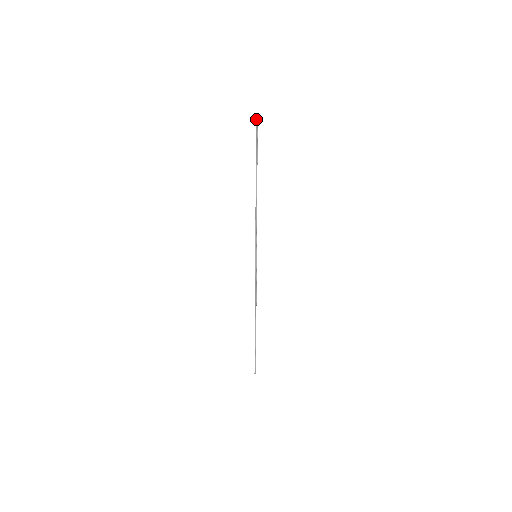
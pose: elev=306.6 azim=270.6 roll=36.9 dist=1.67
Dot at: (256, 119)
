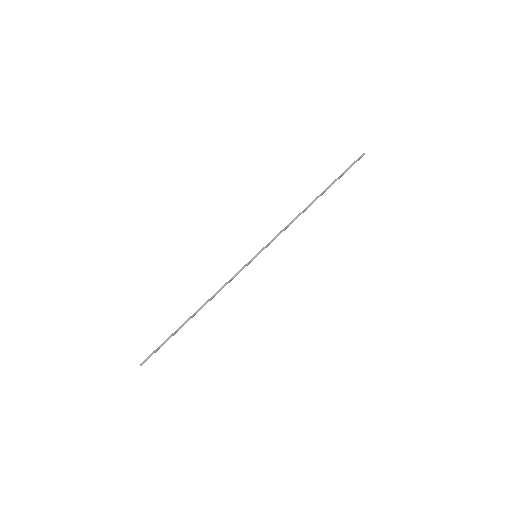
Dot at: (363, 154)
